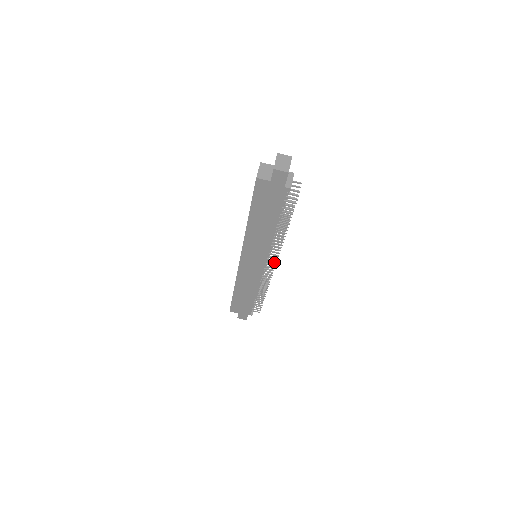
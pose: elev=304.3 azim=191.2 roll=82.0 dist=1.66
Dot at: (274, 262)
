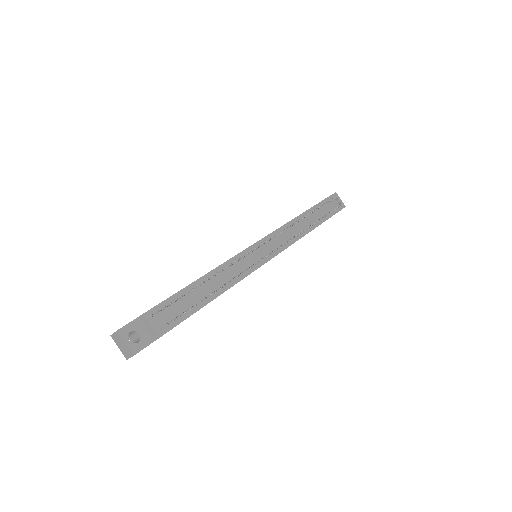
Dot at: (271, 252)
